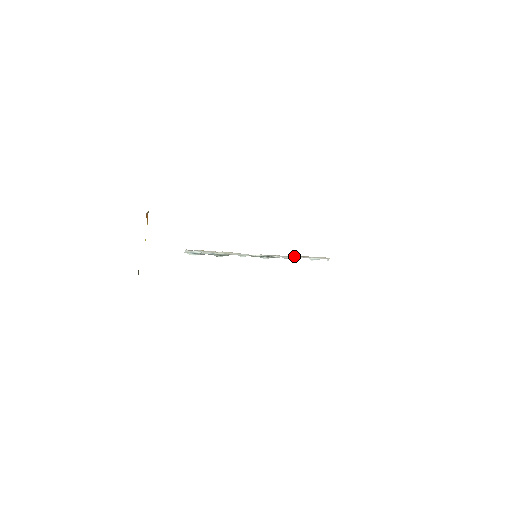
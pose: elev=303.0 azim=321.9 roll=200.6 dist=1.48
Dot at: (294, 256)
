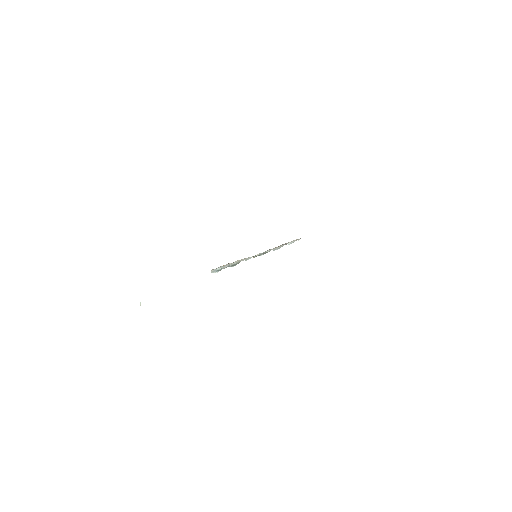
Dot at: (279, 246)
